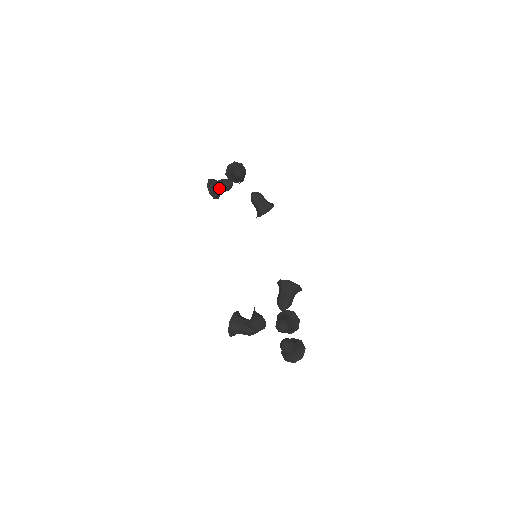
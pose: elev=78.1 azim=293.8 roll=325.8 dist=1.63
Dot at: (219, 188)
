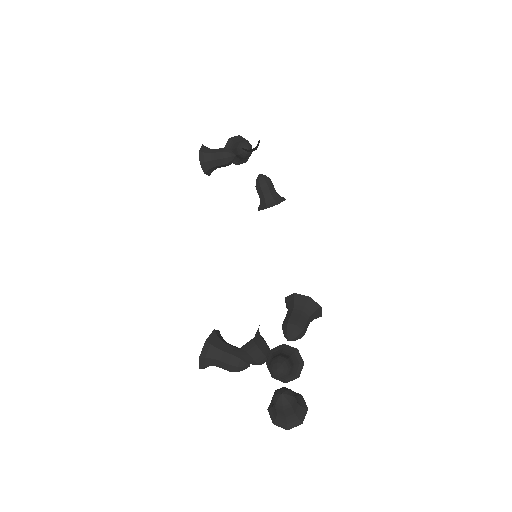
Dot at: (215, 158)
